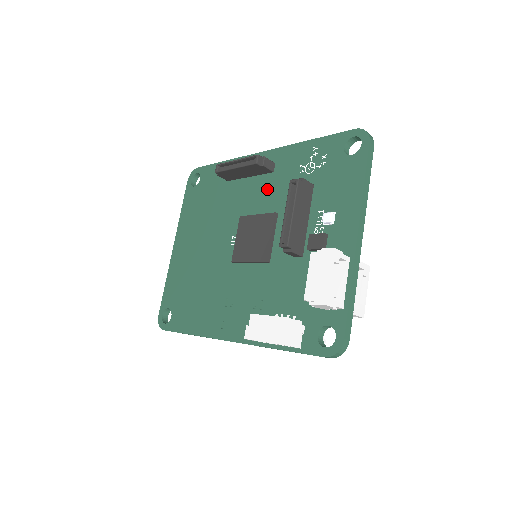
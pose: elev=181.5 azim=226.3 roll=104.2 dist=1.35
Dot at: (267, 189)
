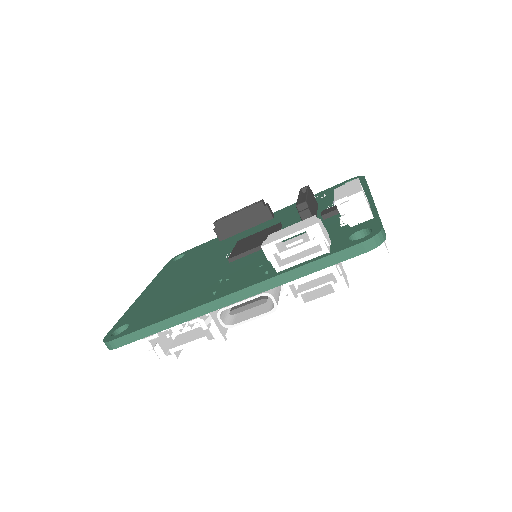
Dot at: (267, 225)
